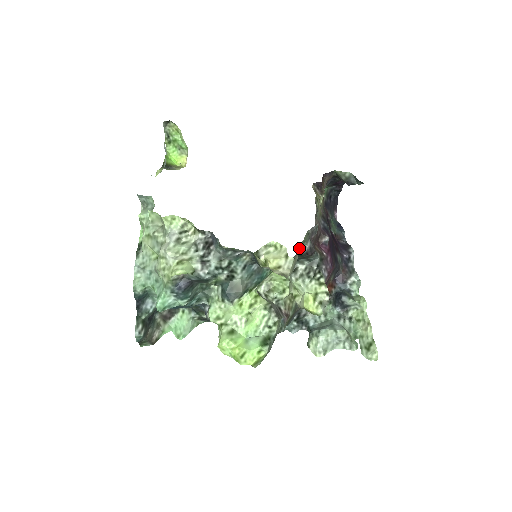
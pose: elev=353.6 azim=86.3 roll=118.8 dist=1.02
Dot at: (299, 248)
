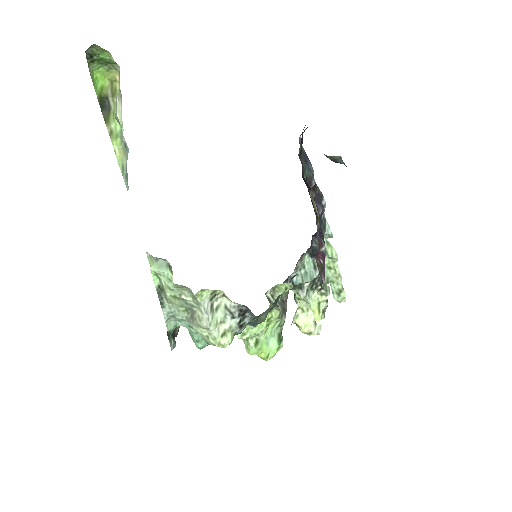
Dot at: occluded
